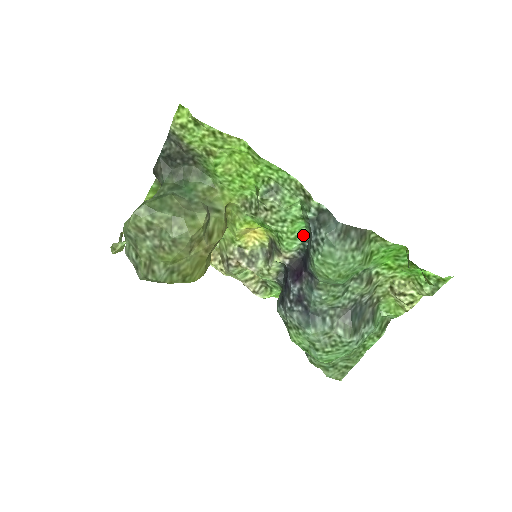
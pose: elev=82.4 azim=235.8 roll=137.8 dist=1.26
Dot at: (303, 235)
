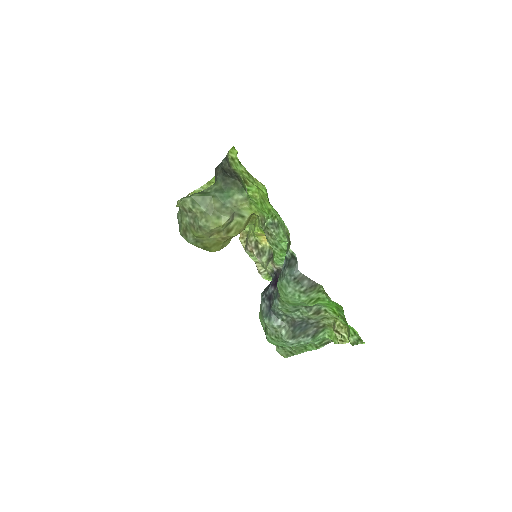
Dot at: occluded
